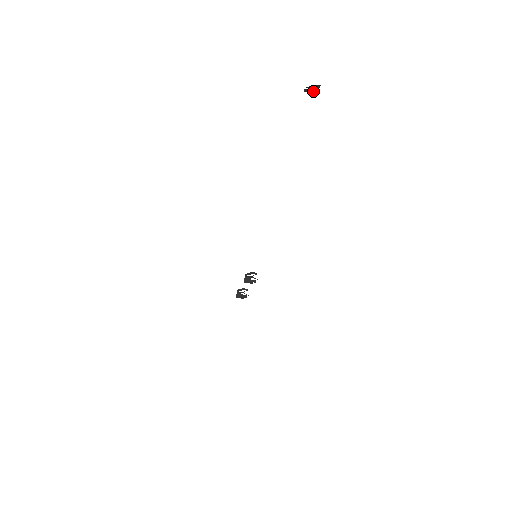
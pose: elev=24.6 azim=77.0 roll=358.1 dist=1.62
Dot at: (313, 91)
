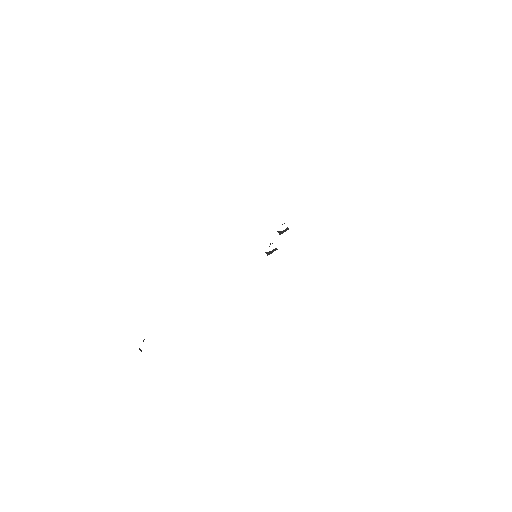
Dot at: occluded
